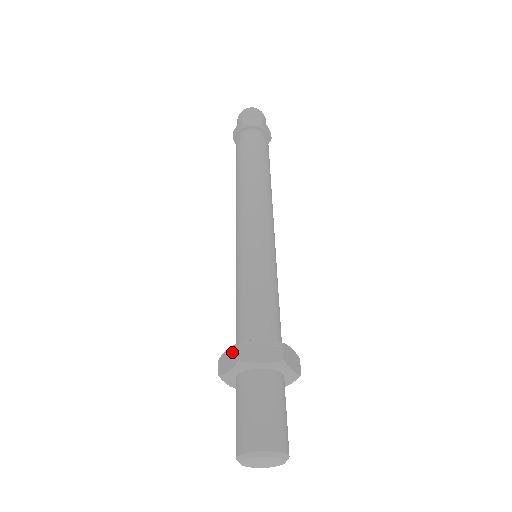
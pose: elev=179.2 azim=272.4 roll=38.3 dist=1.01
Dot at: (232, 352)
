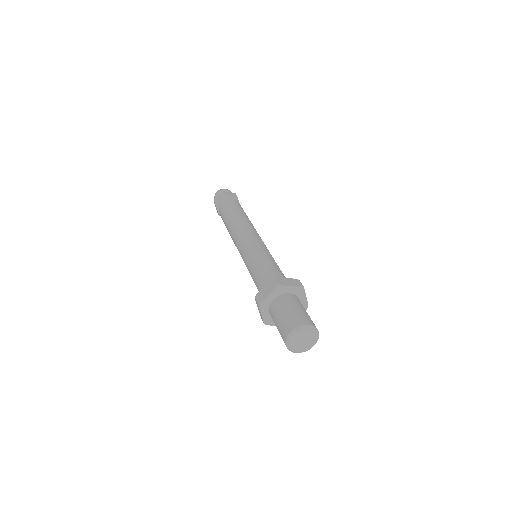
Dot at: (269, 285)
